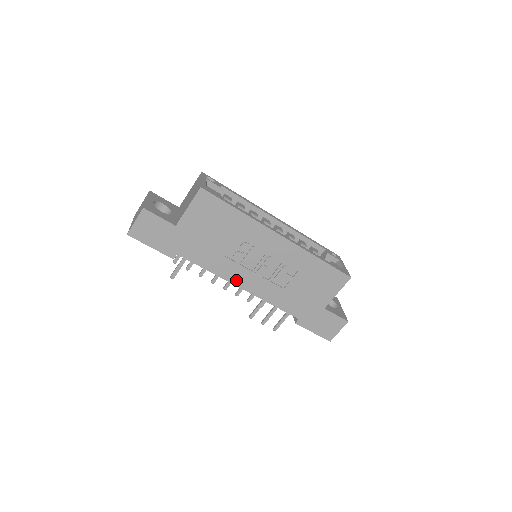
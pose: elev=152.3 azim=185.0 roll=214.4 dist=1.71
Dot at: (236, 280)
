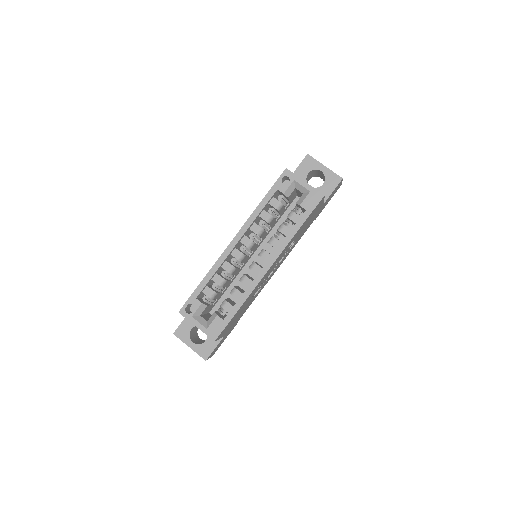
Dot at: (270, 278)
